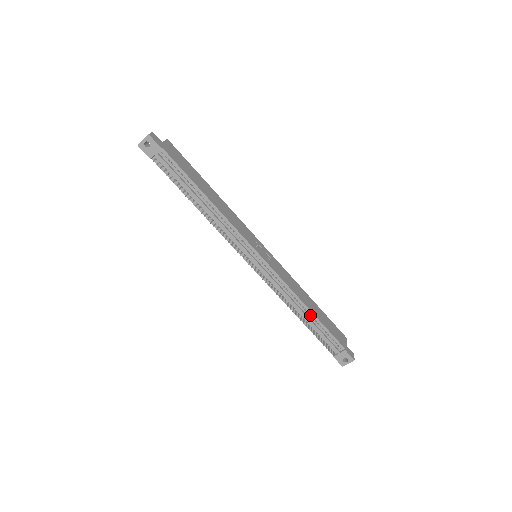
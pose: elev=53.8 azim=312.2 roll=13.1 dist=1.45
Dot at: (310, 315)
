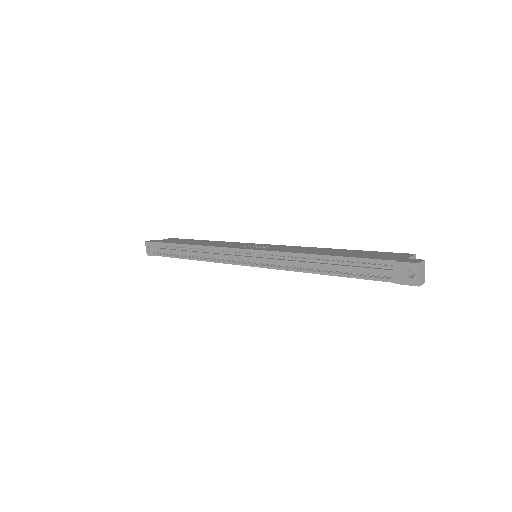
Dot at: (328, 260)
